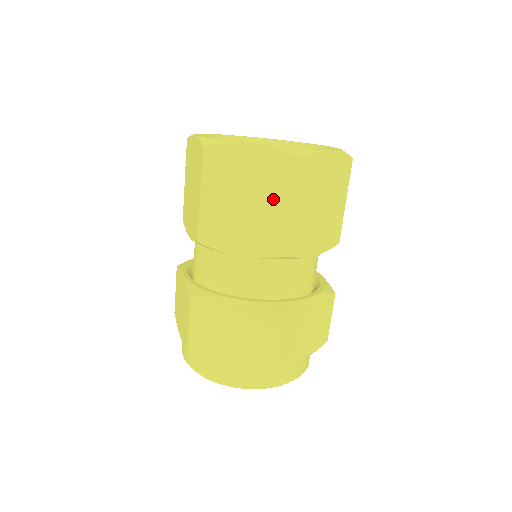
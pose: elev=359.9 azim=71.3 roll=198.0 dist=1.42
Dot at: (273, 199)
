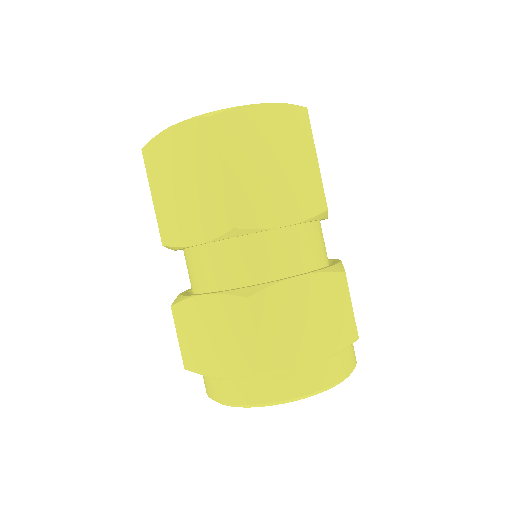
Dot at: (203, 172)
